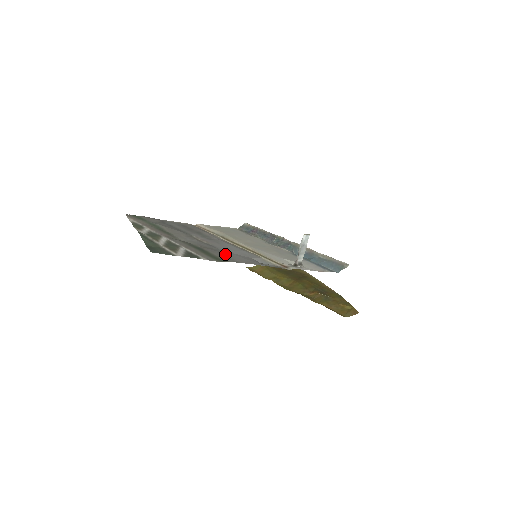
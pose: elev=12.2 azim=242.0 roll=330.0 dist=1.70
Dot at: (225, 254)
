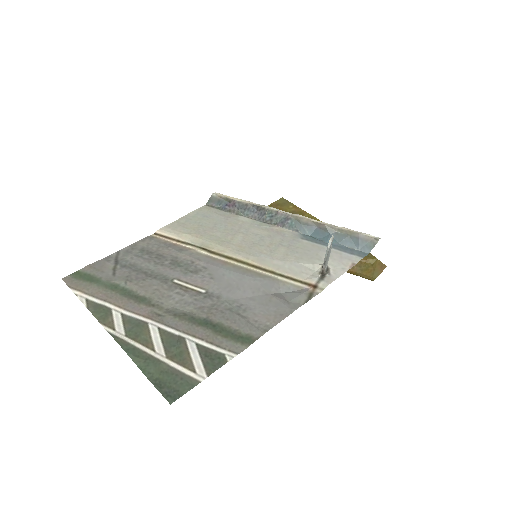
Dot at: (241, 313)
